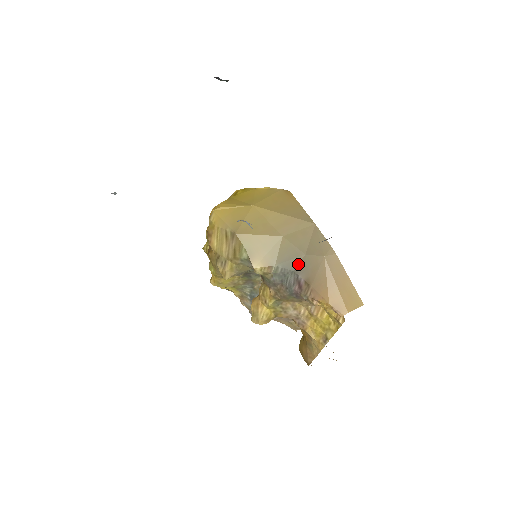
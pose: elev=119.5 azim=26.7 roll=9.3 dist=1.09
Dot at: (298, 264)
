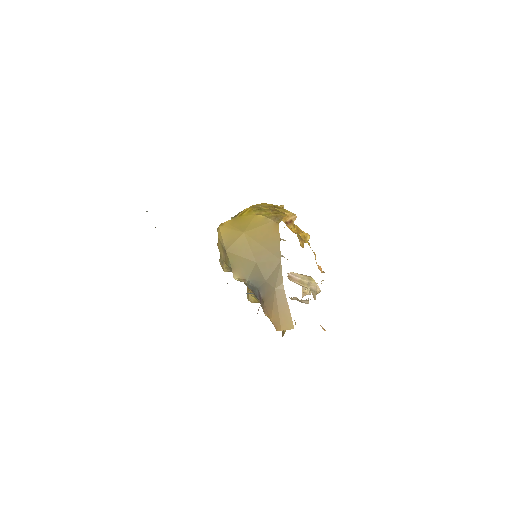
Dot at: (261, 285)
